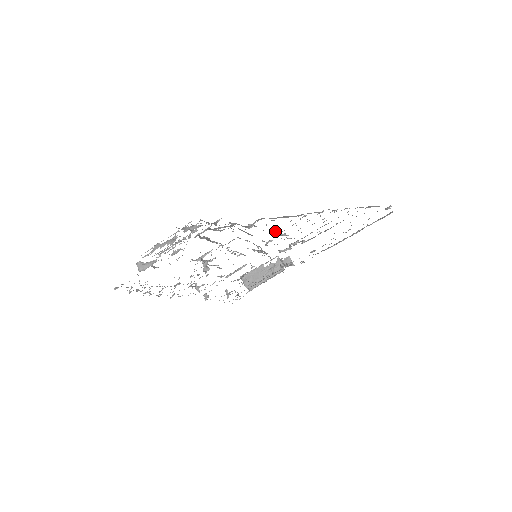
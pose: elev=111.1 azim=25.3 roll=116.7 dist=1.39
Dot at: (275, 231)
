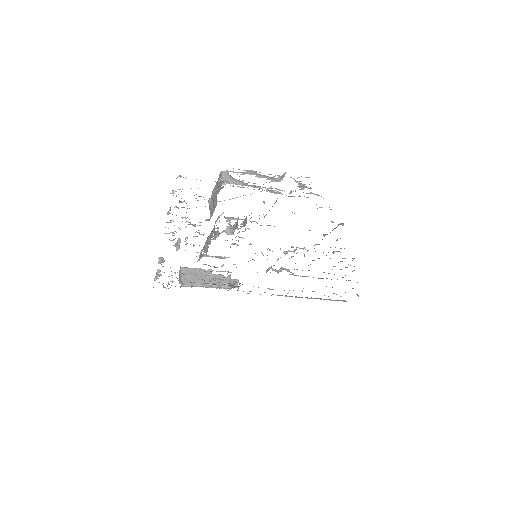
Dot at: occluded
